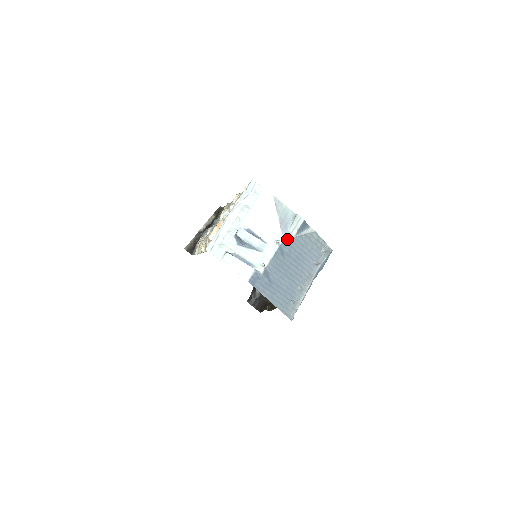
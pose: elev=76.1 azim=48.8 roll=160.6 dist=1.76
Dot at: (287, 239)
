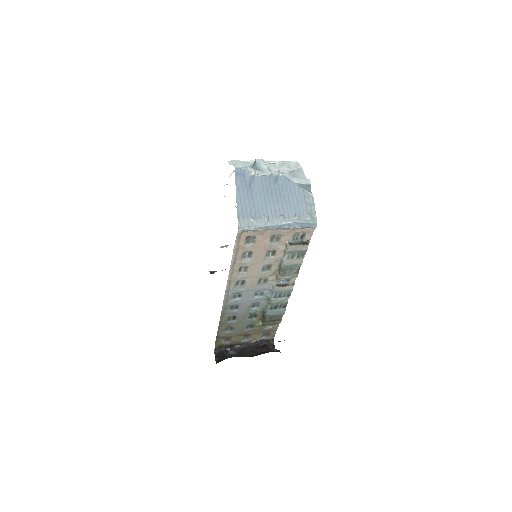
Dot at: (287, 178)
